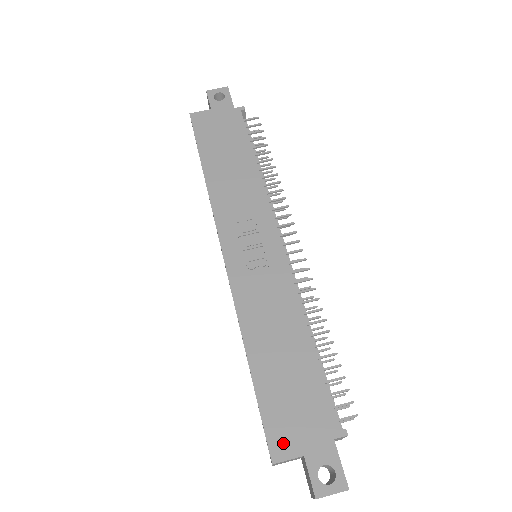
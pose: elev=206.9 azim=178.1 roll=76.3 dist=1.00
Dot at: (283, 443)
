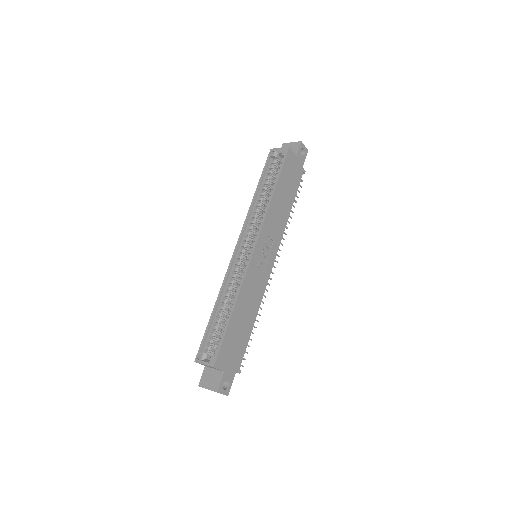
Dot at: (222, 361)
